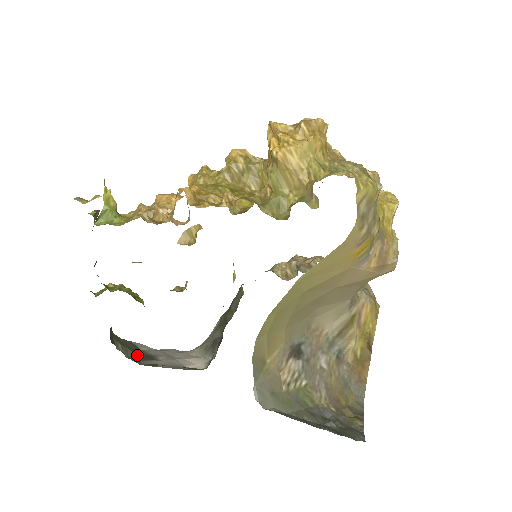
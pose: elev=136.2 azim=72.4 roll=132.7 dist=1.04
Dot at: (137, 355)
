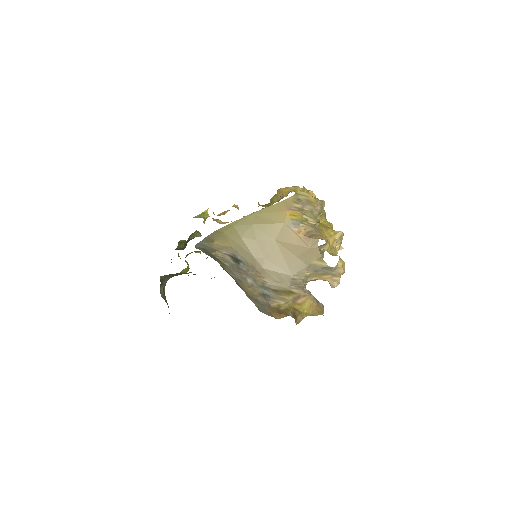
Dot at: (166, 302)
